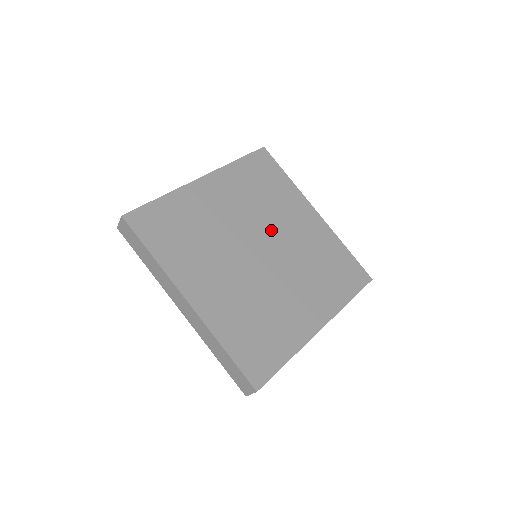
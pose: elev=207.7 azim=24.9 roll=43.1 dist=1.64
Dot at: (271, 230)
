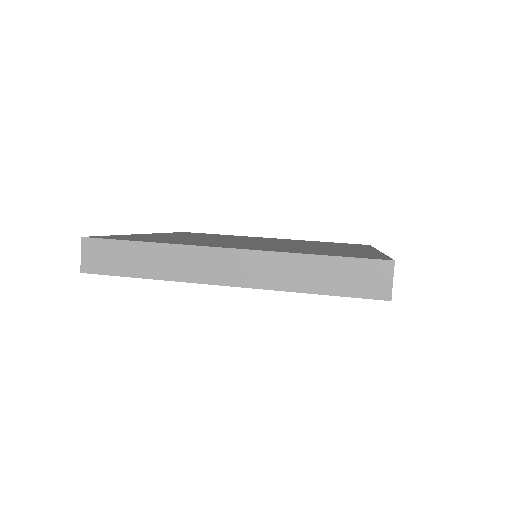
Dot at: occluded
